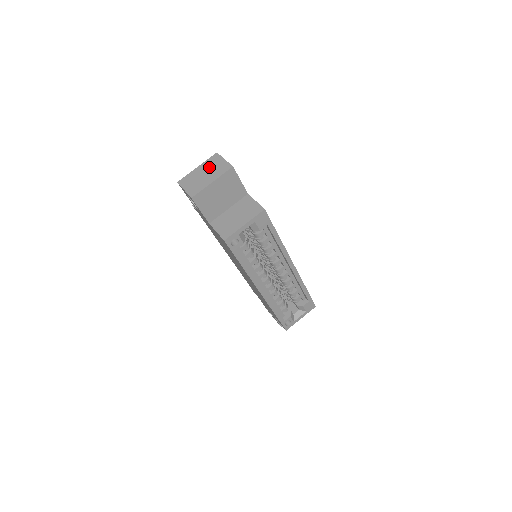
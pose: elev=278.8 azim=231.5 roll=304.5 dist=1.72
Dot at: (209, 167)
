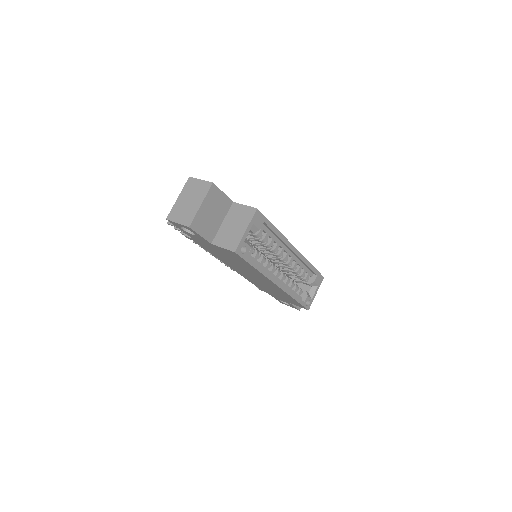
Dot at: (190, 193)
